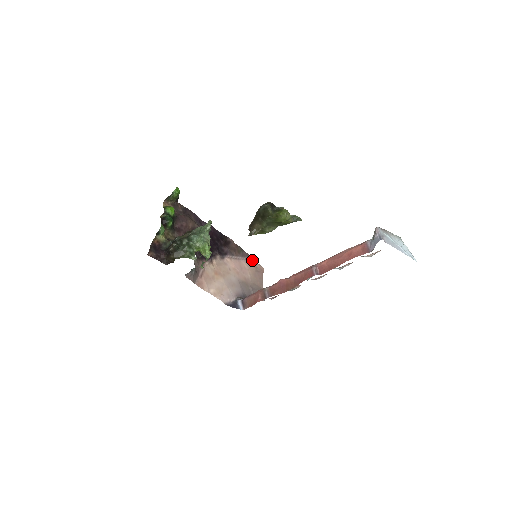
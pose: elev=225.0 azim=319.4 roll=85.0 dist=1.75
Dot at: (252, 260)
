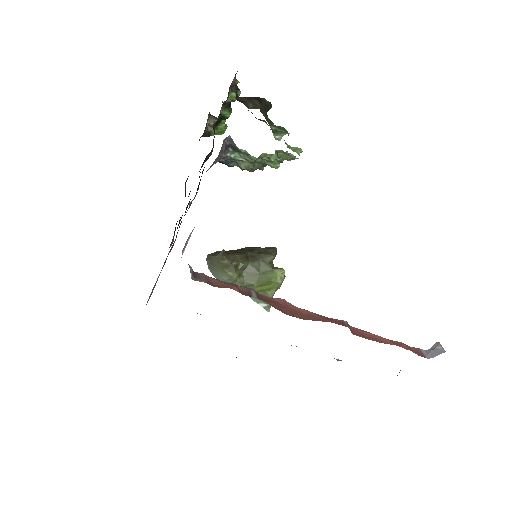
Dot at: (150, 295)
